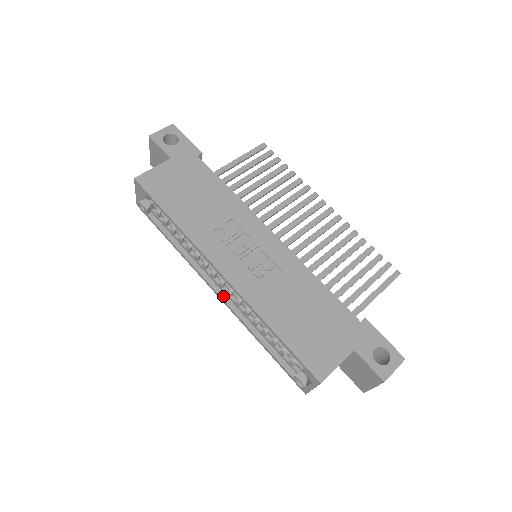
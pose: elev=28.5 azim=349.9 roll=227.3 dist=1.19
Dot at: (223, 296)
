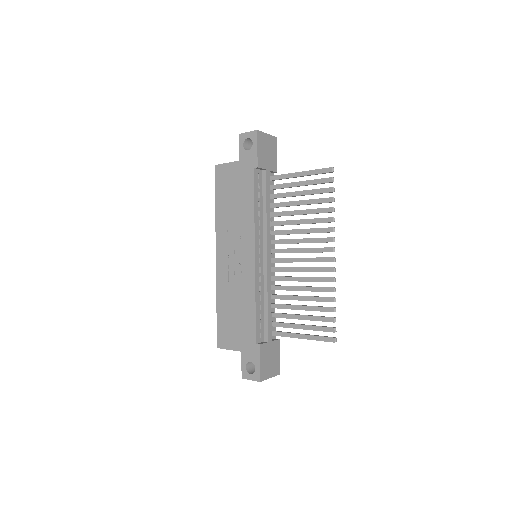
Dot at: occluded
